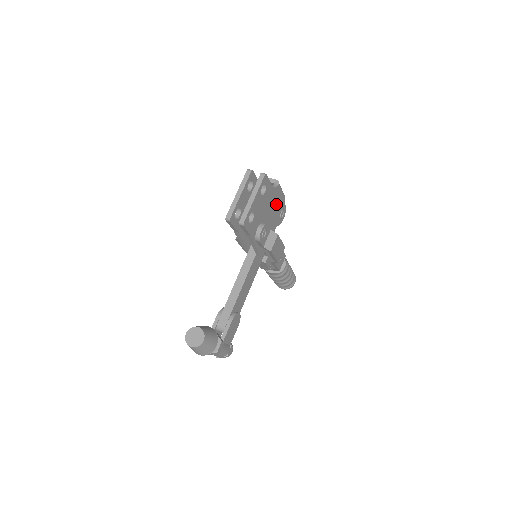
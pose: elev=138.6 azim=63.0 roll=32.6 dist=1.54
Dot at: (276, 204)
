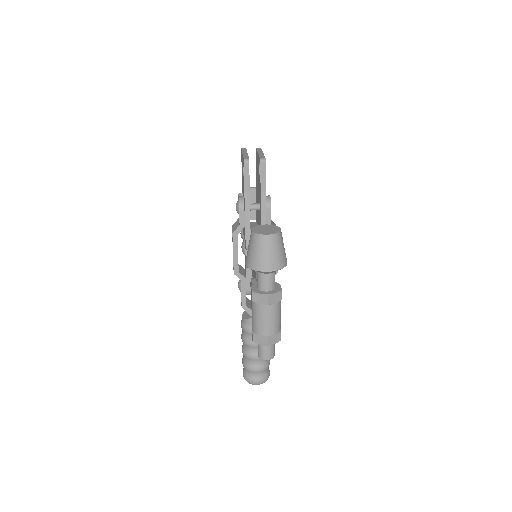
Dot at: occluded
